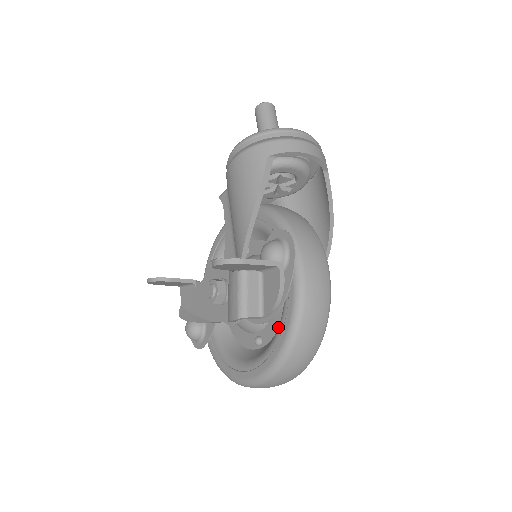
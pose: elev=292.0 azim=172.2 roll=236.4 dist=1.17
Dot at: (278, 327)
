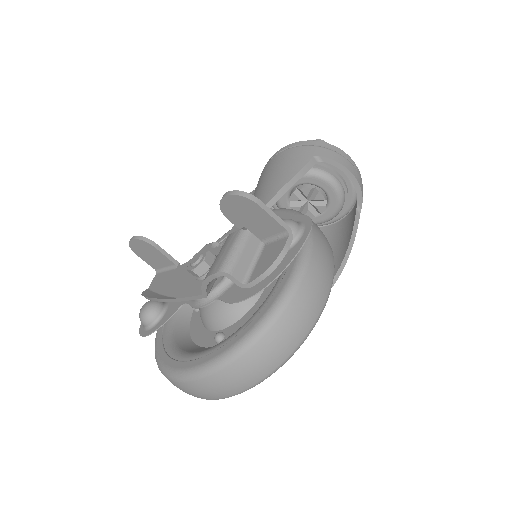
Dot at: (254, 313)
